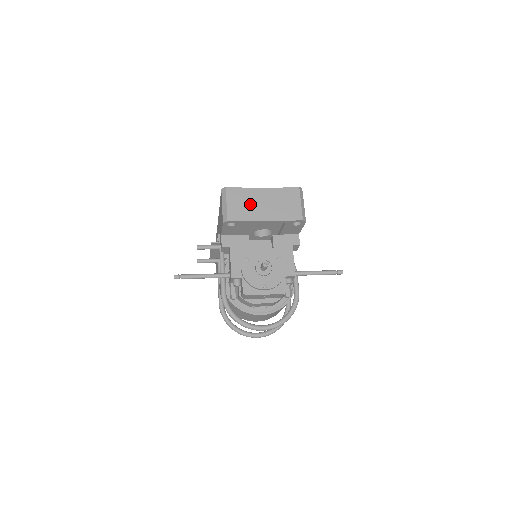
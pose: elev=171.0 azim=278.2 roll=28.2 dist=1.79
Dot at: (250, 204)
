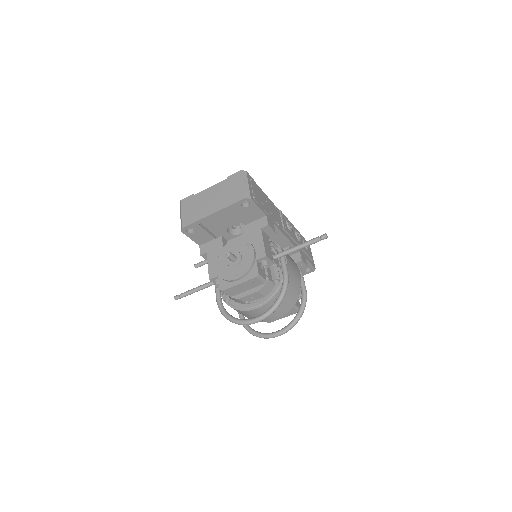
Dot at: (200, 205)
